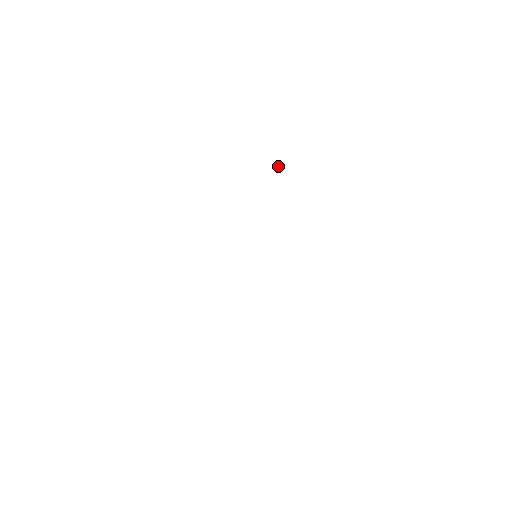
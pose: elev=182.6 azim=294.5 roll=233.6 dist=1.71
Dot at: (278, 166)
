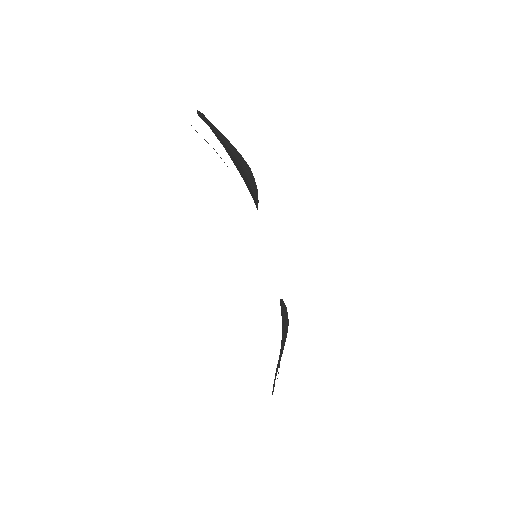
Dot at: (191, 125)
